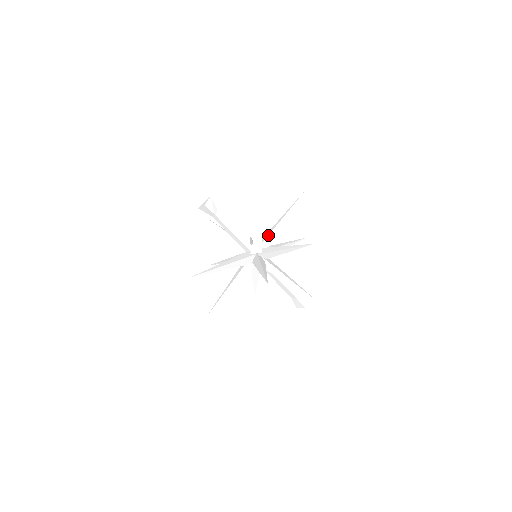
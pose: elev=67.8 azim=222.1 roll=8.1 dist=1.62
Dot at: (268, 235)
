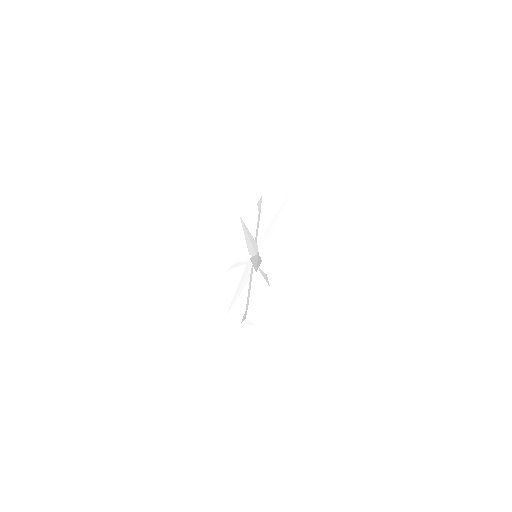
Dot at: (278, 247)
